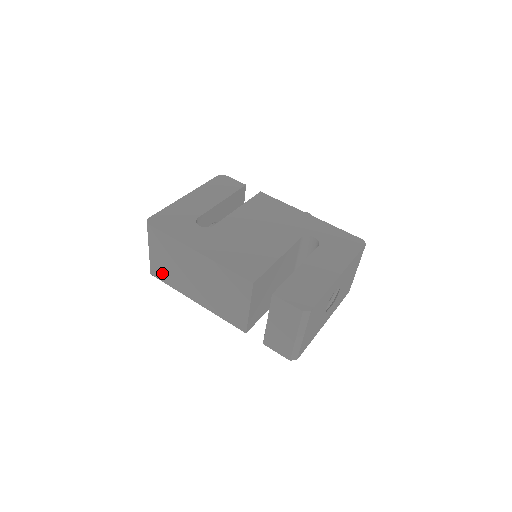
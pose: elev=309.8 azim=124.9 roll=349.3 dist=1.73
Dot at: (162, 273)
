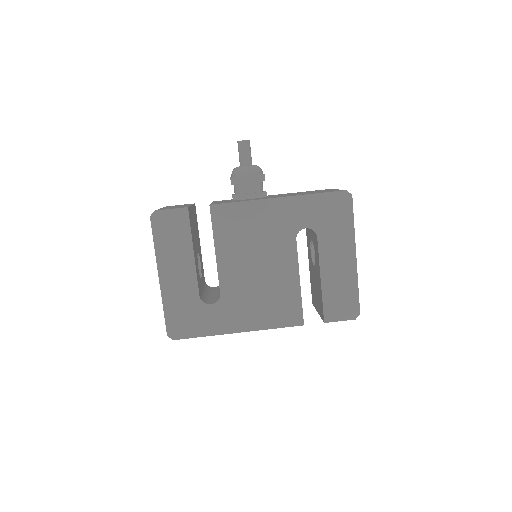
Dot at: occluded
